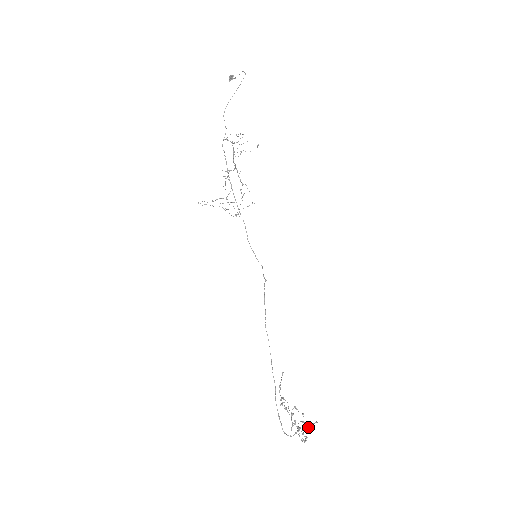
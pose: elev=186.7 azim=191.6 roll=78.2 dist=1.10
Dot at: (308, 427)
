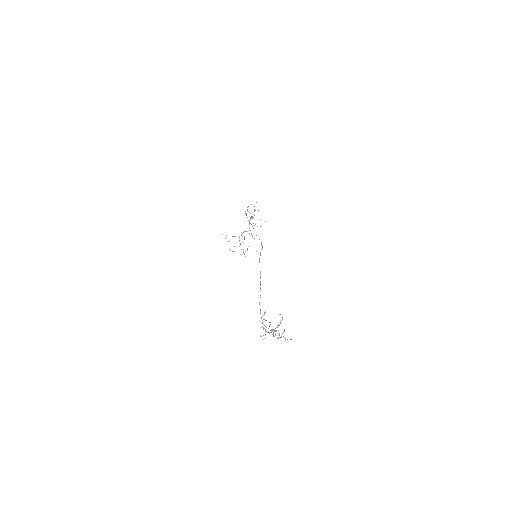
Dot at: (283, 332)
